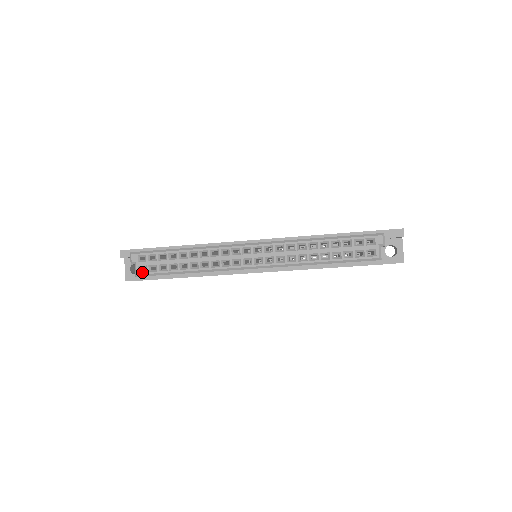
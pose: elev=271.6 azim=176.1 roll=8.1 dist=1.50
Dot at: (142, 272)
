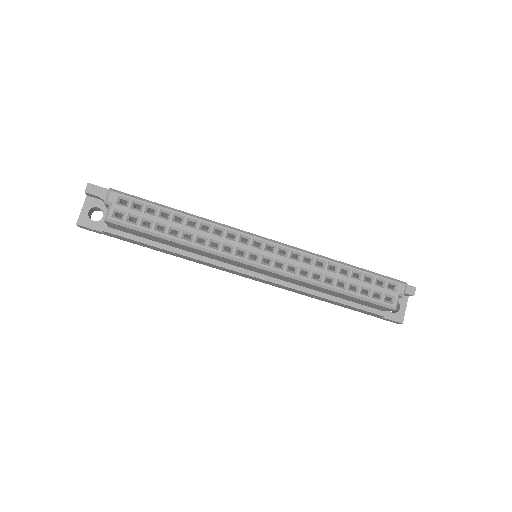
Dot at: (116, 218)
